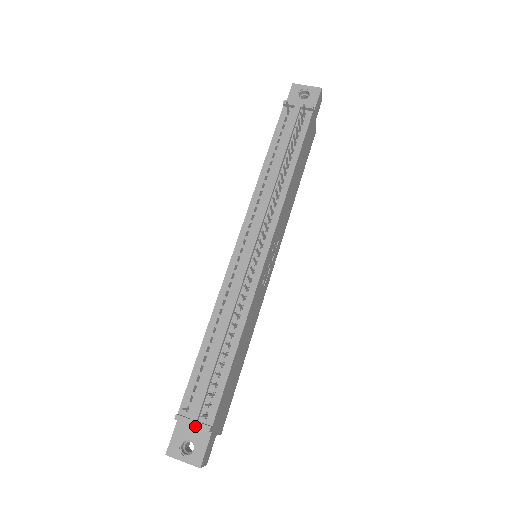
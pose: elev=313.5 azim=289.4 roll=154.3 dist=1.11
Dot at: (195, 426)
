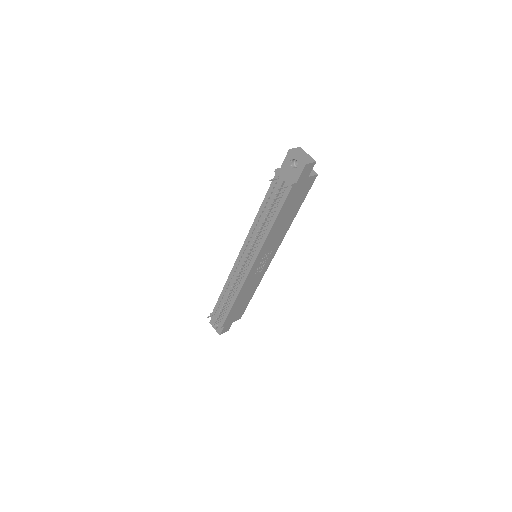
Dot at: occluded
